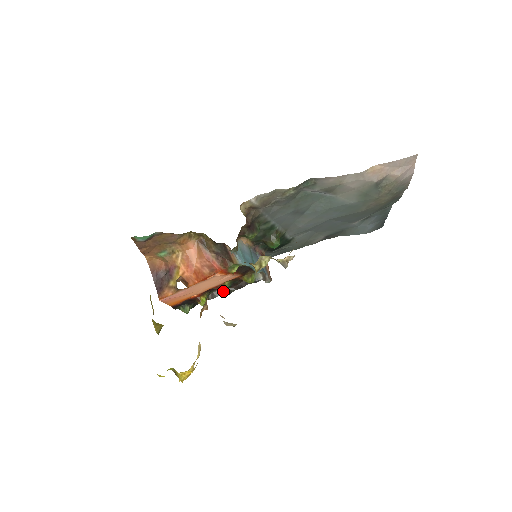
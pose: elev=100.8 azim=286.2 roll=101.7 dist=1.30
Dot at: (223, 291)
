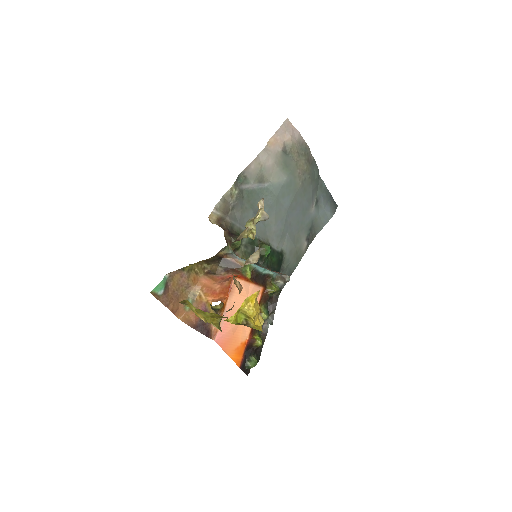
Dot at: (265, 316)
